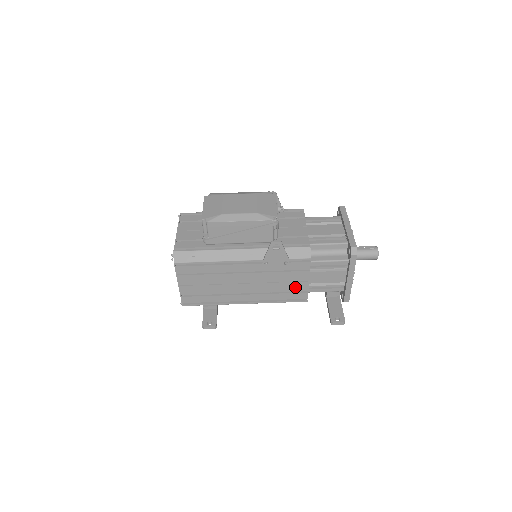
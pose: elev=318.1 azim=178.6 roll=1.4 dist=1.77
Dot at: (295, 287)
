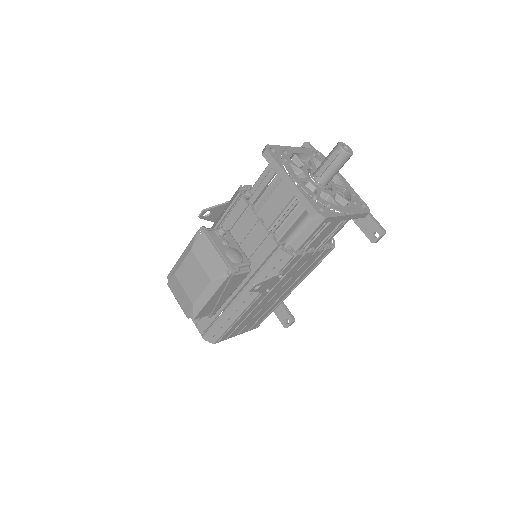
Dot at: (311, 260)
